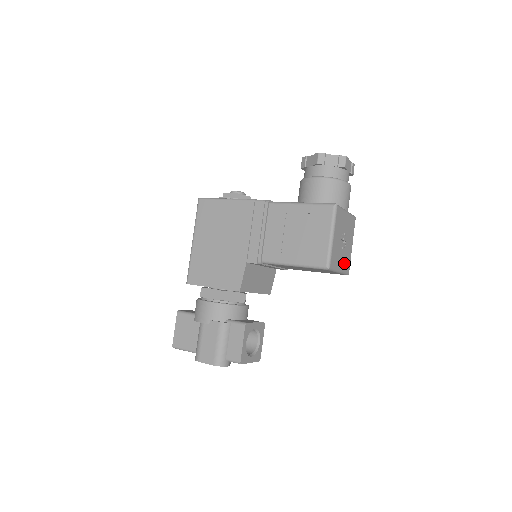
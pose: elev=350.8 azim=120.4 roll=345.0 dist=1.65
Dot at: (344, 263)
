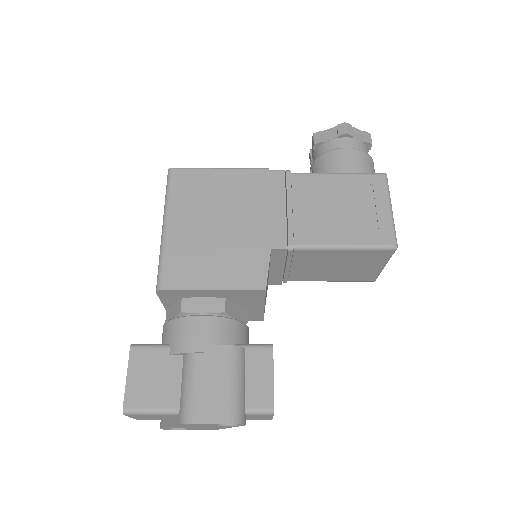
Dot at: occluded
